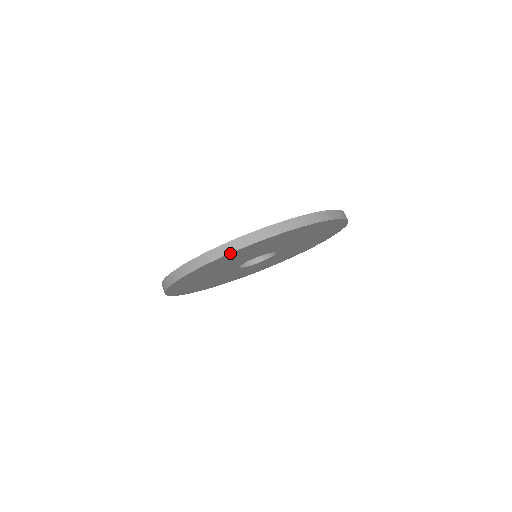
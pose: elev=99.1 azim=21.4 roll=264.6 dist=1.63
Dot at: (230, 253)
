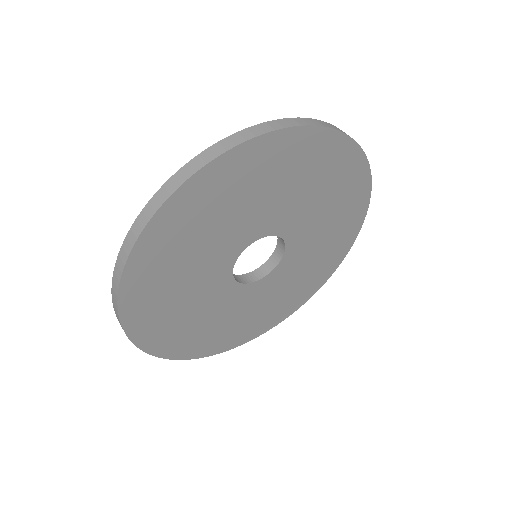
Dot at: (219, 156)
